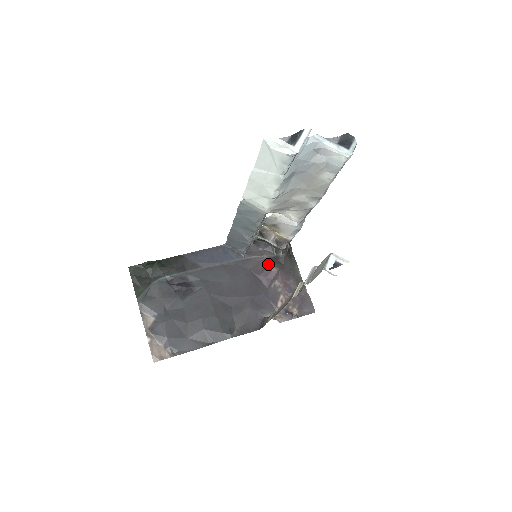
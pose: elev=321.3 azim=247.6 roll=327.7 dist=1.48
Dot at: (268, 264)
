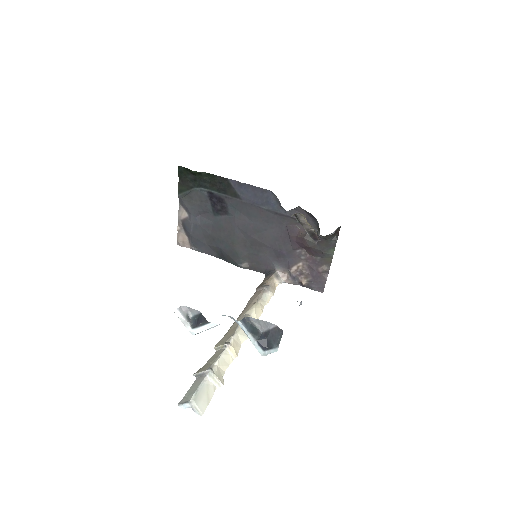
Dot at: (303, 234)
